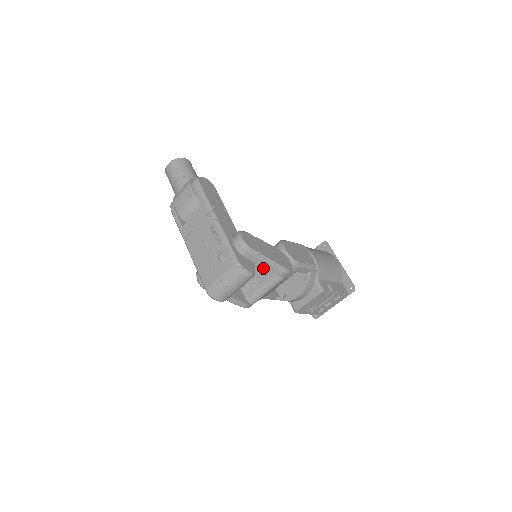
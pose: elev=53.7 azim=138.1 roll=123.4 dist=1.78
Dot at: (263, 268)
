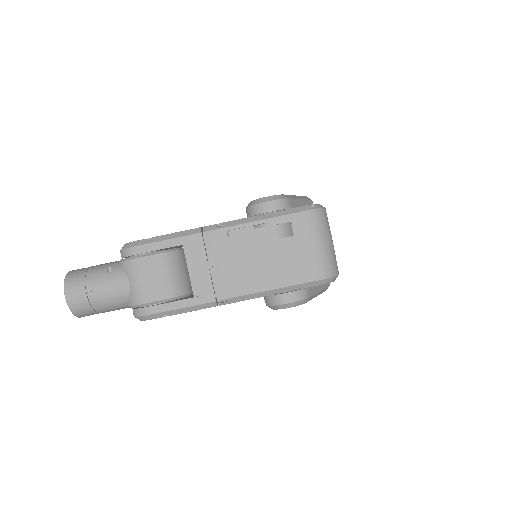
Dot at: occluded
